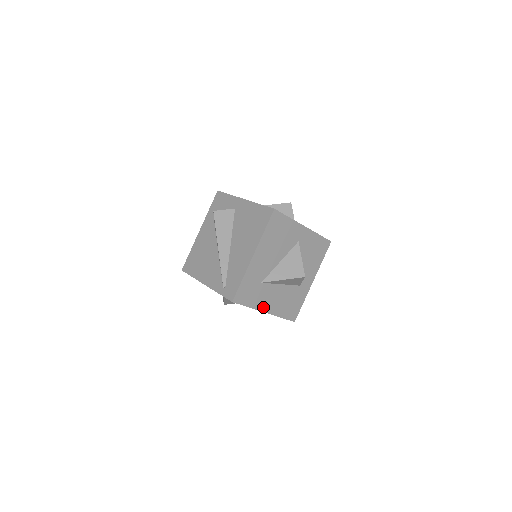
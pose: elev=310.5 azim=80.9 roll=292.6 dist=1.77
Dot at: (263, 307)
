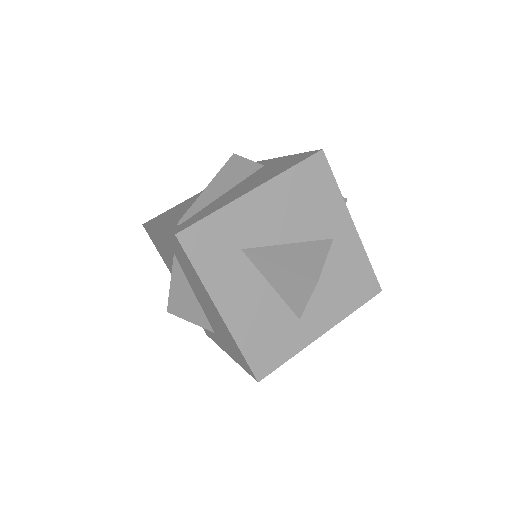
Dot at: (221, 298)
